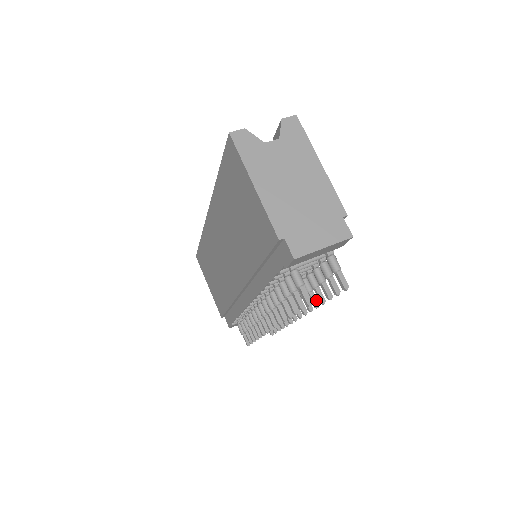
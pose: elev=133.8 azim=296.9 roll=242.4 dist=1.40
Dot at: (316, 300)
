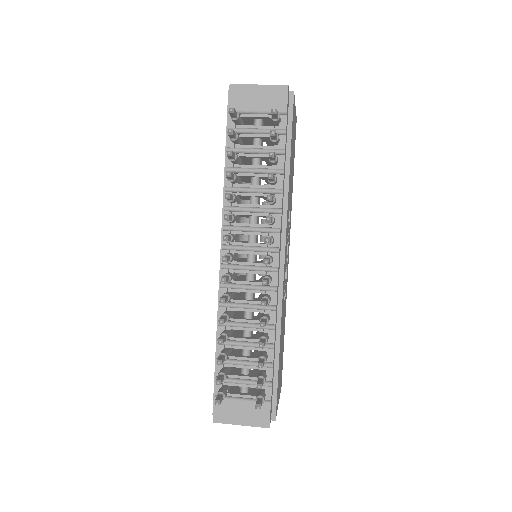
Dot at: (271, 196)
